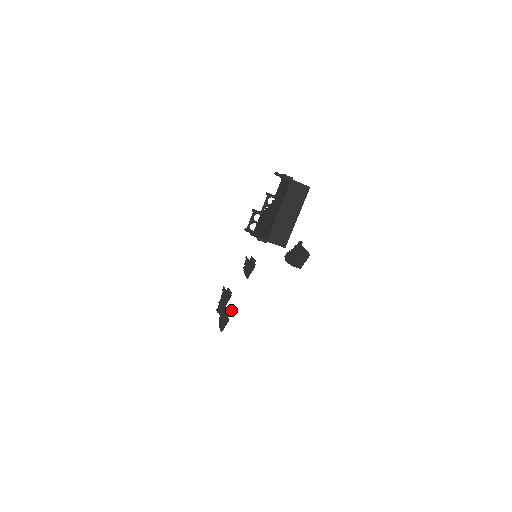
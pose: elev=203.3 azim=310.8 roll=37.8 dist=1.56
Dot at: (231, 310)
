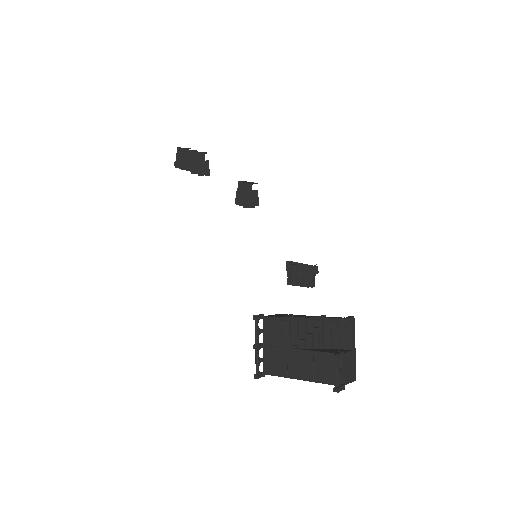
Dot at: occluded
